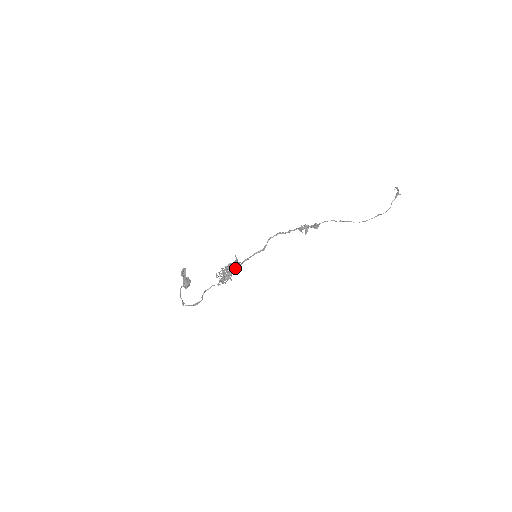
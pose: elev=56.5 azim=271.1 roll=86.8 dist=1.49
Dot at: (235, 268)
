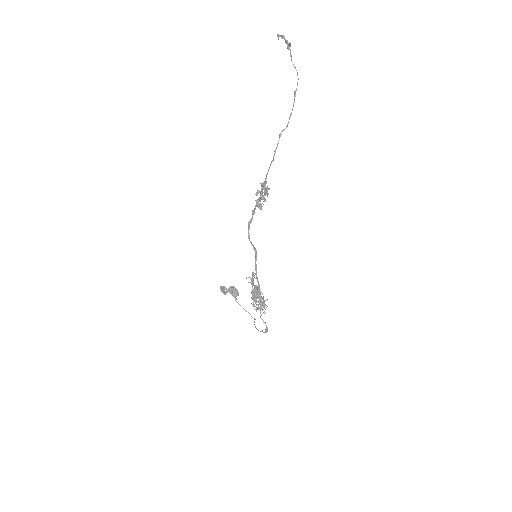
Dot at: (258, 289)
